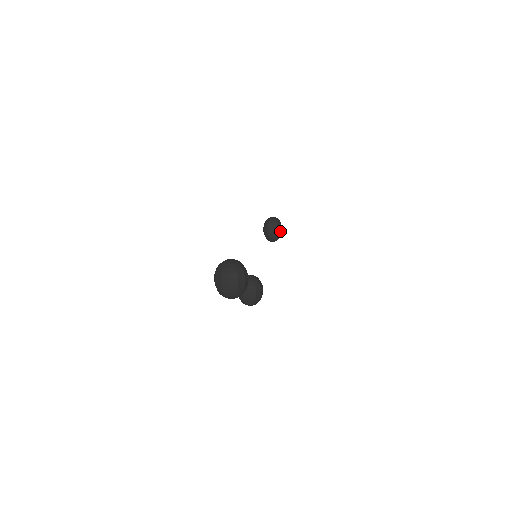
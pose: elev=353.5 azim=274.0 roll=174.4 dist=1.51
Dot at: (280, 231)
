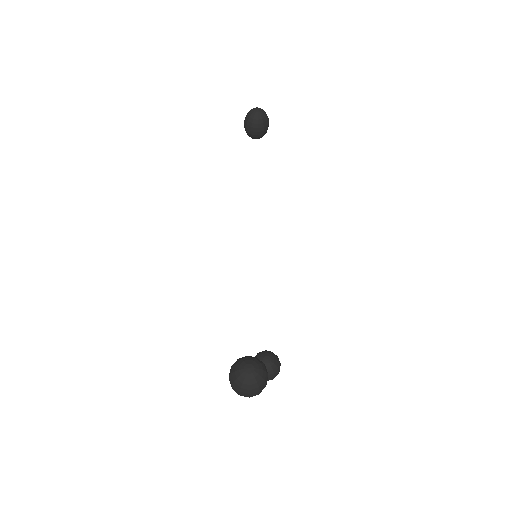
Dot at: (267, 129)
